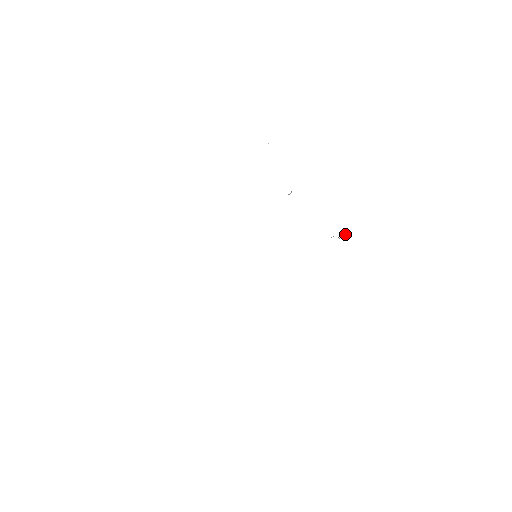
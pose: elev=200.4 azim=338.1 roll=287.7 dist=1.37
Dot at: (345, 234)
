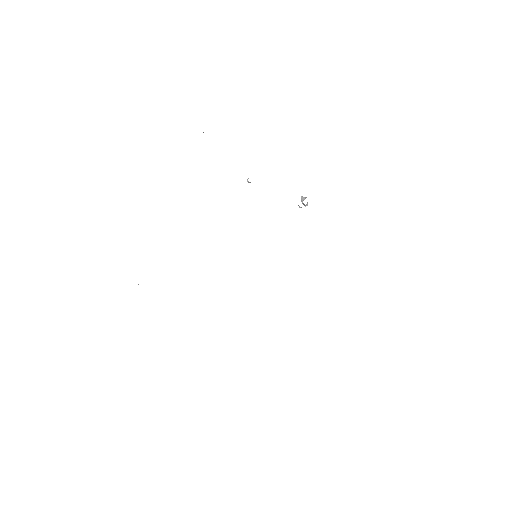
Dot at: occluded
